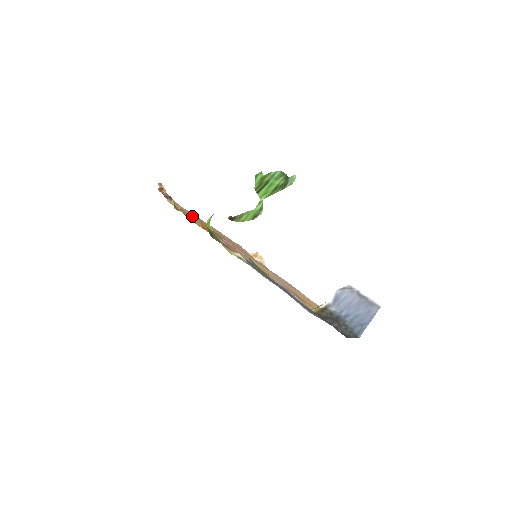
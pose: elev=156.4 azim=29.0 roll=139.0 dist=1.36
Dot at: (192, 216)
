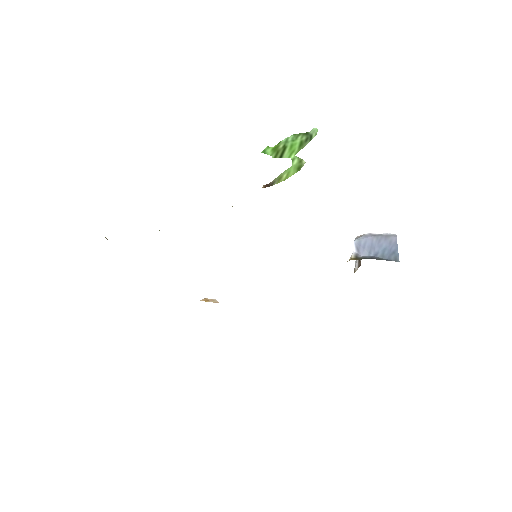
Dot at: occluded
